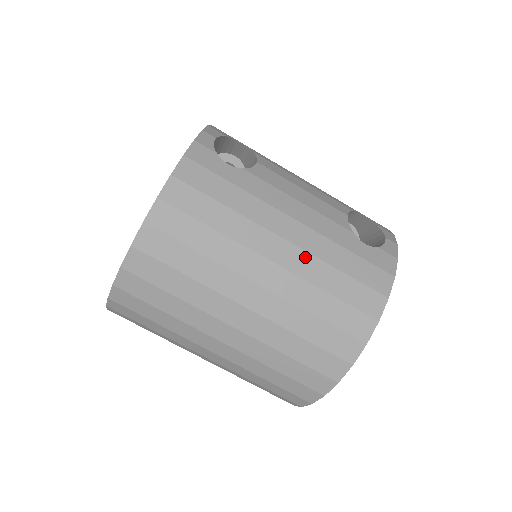
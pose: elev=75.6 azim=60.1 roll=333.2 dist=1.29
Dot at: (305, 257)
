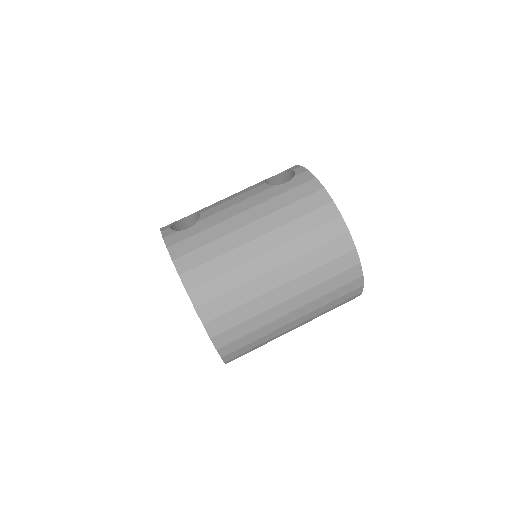
Dot at: (268, 218)
